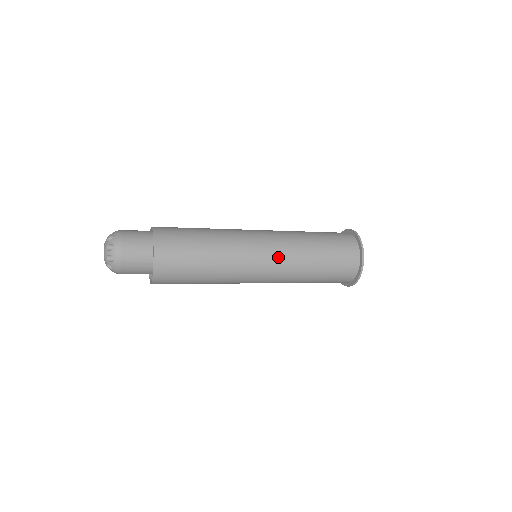
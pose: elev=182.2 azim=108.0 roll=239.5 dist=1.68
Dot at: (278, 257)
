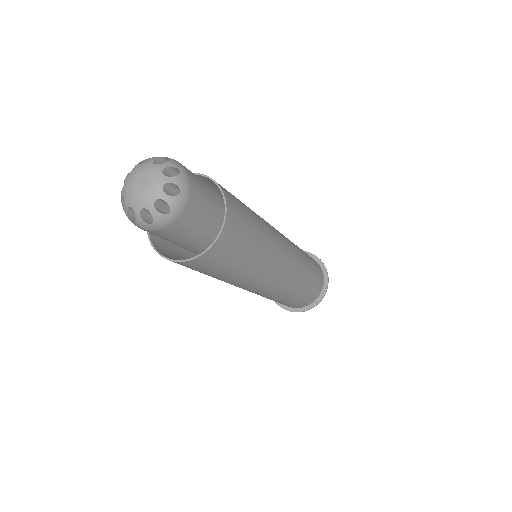
Dot at: occluded
